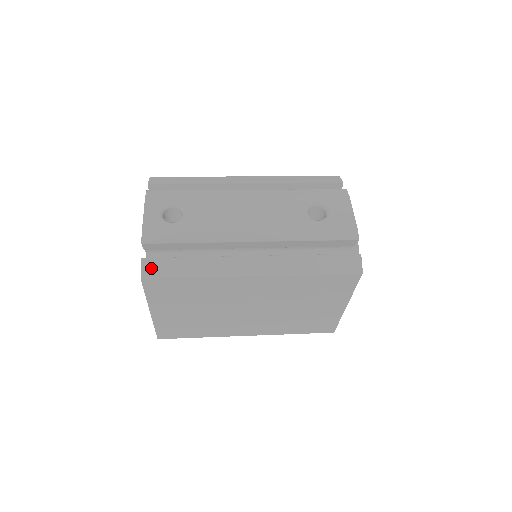
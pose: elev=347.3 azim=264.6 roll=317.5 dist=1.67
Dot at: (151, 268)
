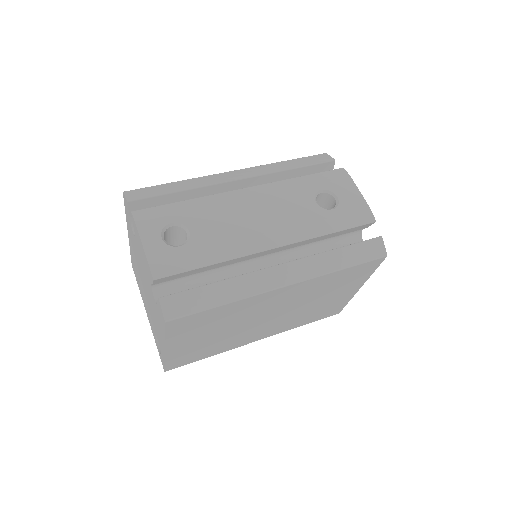
Dot at: (174, 307)
